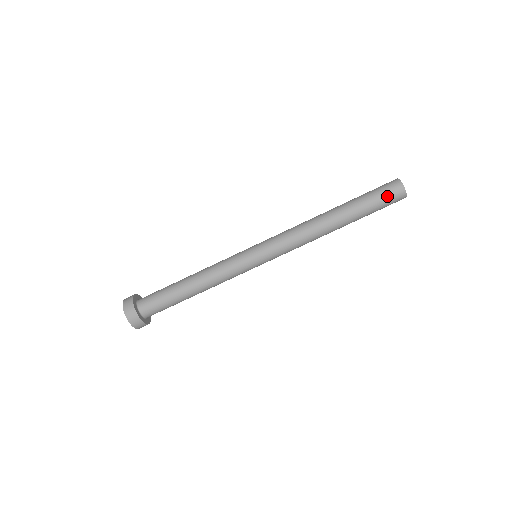
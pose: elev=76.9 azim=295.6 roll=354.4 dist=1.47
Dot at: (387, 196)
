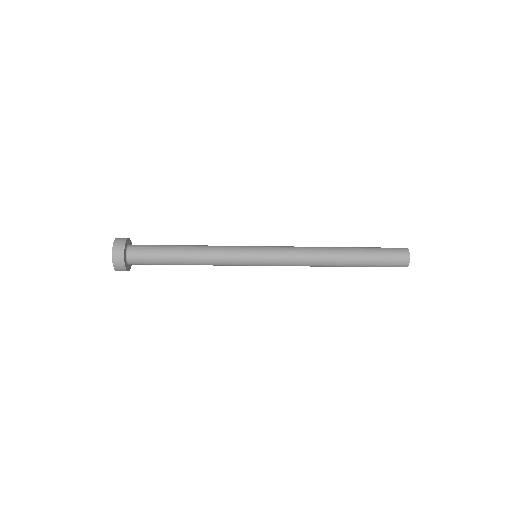
Dot at: (391, 266)
